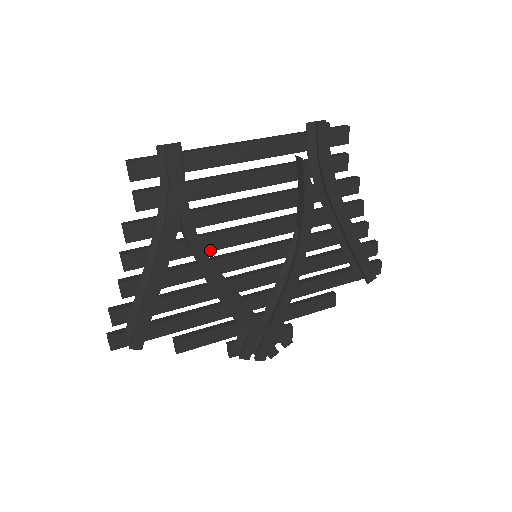
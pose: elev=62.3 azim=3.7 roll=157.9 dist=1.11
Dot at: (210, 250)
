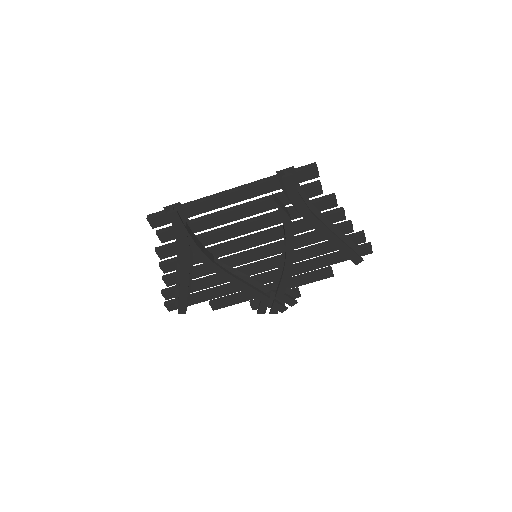
Dot at: (220, 256)
